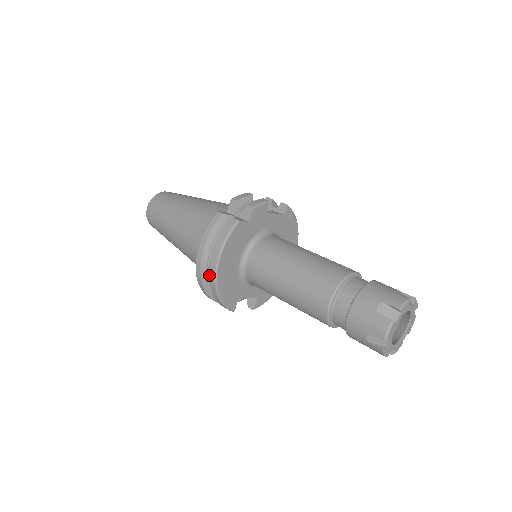
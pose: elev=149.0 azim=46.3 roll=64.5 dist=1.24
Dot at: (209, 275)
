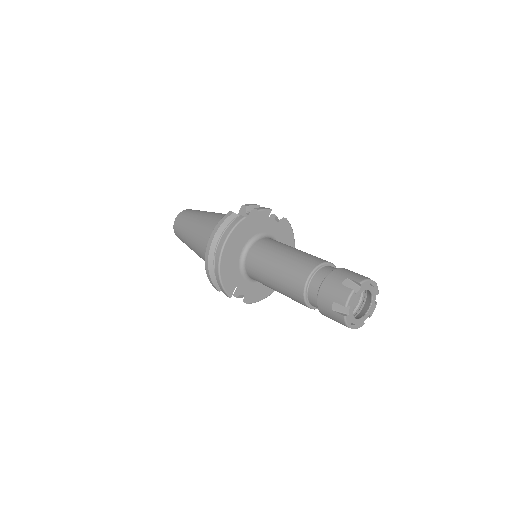
Dot at: occluded
